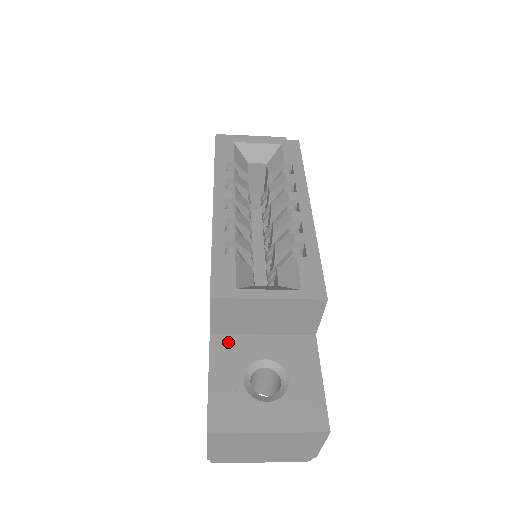
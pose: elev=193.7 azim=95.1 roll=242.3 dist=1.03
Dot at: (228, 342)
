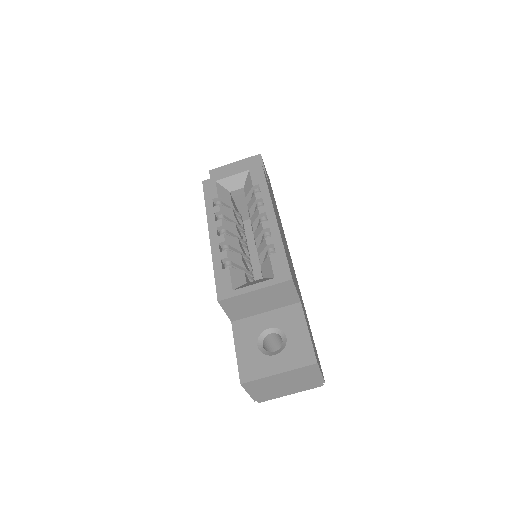
Dot at: (244, 324)
